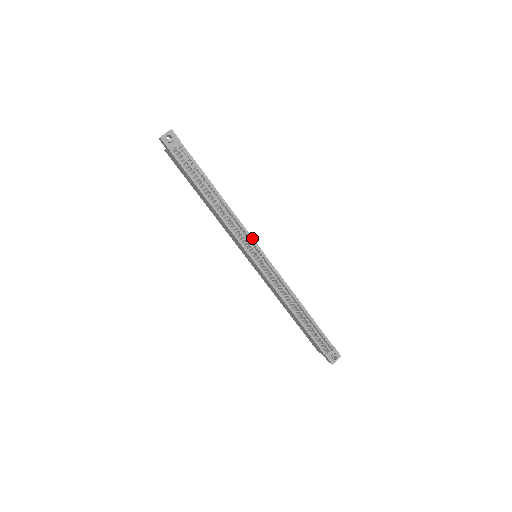
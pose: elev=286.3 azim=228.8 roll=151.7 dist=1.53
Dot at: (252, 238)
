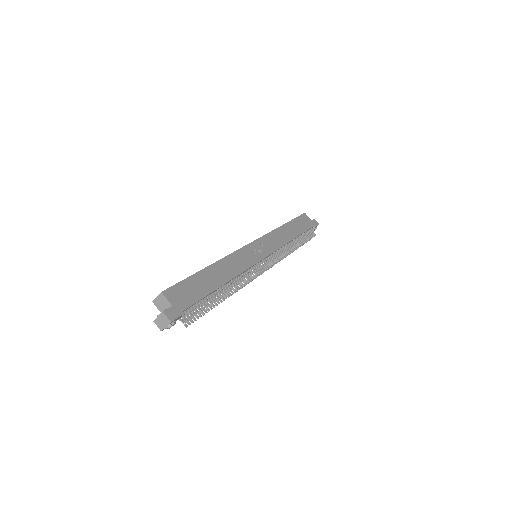
Dot at: (256, 264)
